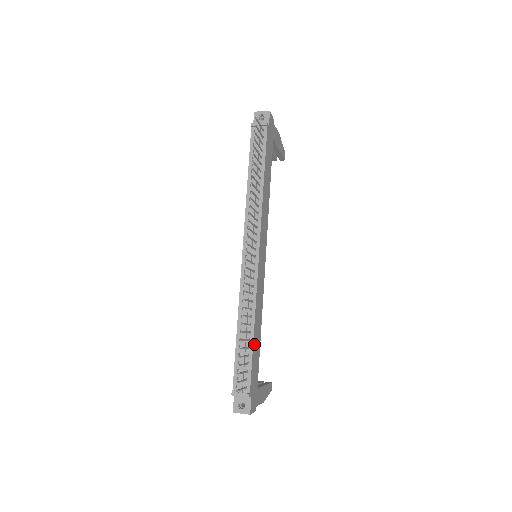
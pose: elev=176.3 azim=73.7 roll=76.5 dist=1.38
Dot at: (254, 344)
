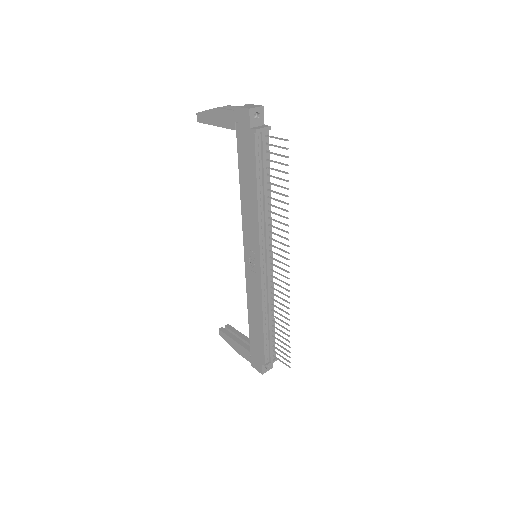
Dot at: occluded
